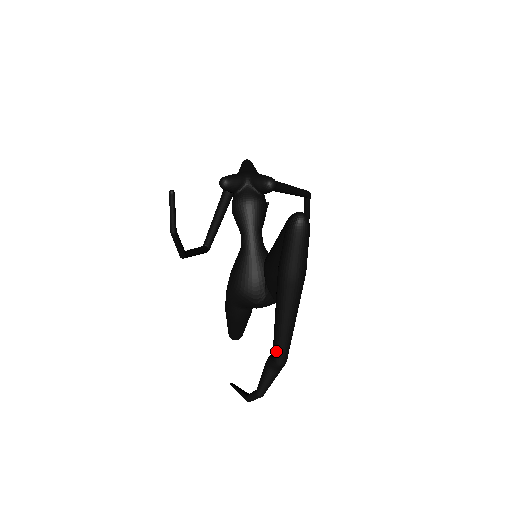
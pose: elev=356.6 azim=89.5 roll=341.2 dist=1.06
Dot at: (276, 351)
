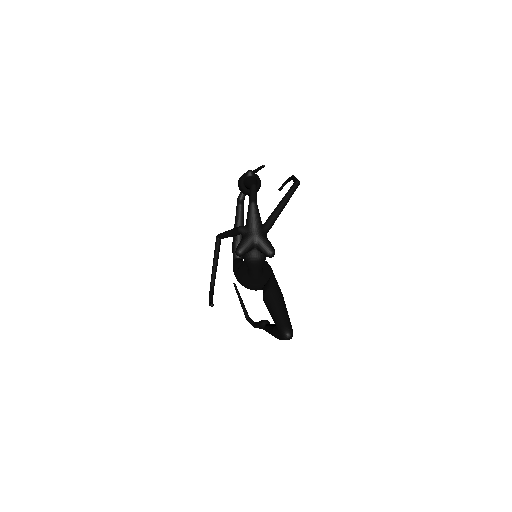
Dot at: occluded
